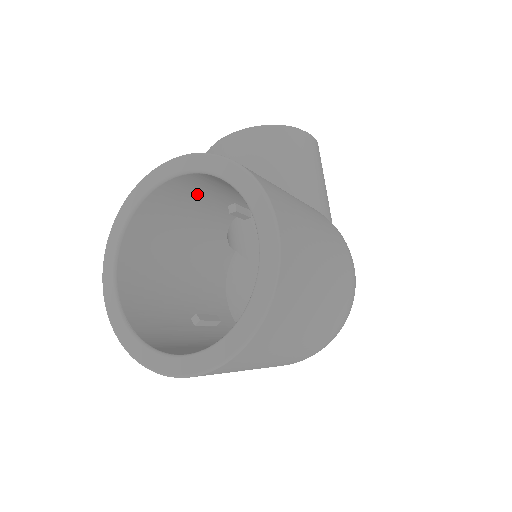
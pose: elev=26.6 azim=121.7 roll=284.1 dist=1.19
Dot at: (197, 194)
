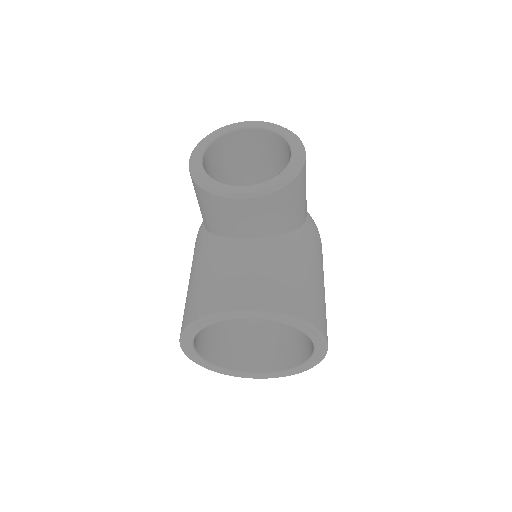
Dot at: occluded
